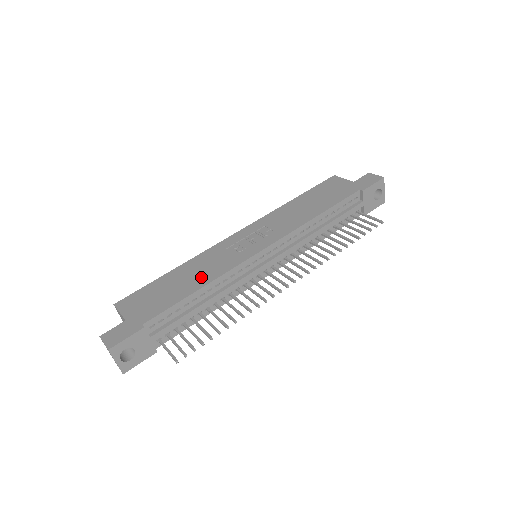
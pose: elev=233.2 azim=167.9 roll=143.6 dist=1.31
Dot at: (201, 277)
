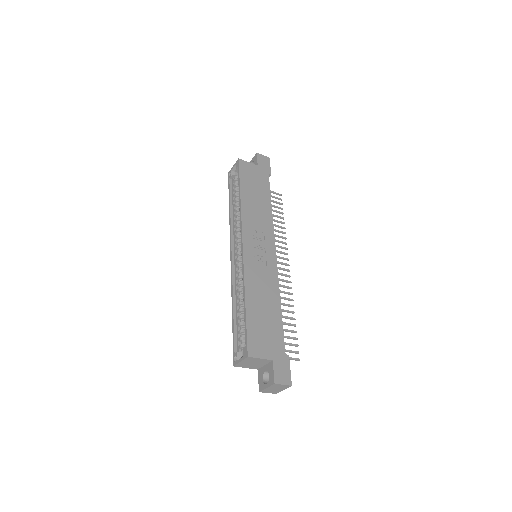
Dot at: (271, 296)
